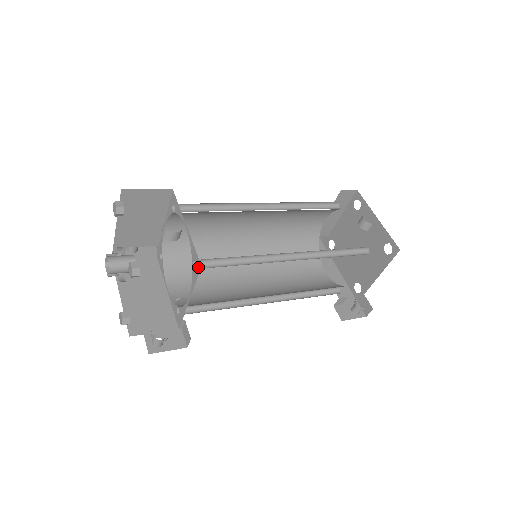
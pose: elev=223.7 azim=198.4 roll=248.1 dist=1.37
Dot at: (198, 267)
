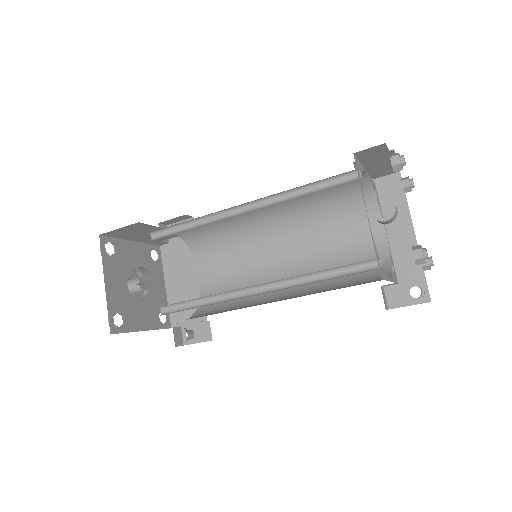
Dot at: occluded
